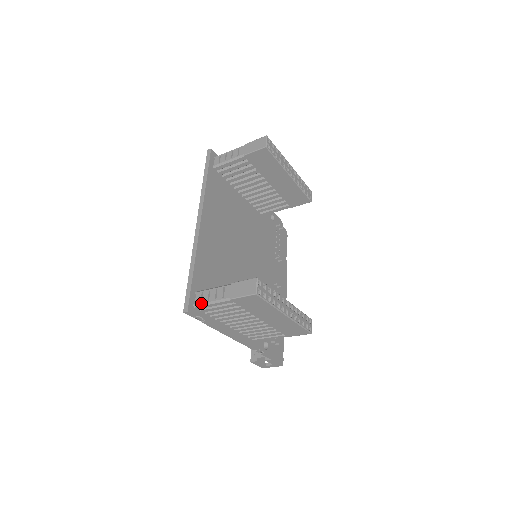
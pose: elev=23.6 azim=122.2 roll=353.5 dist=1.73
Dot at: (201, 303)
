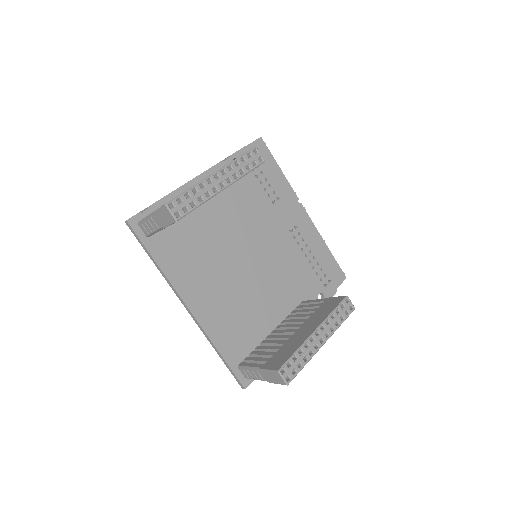
Dot at: occluded
